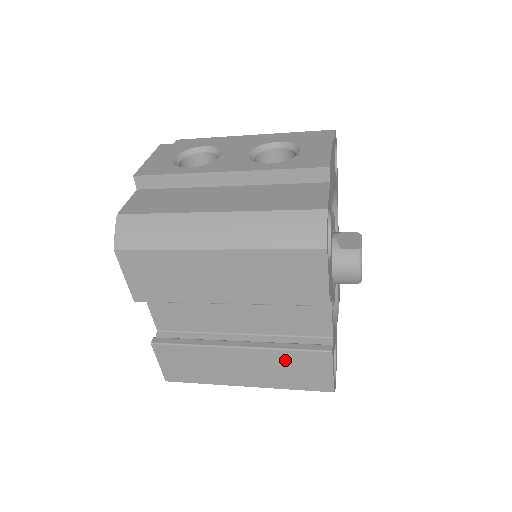
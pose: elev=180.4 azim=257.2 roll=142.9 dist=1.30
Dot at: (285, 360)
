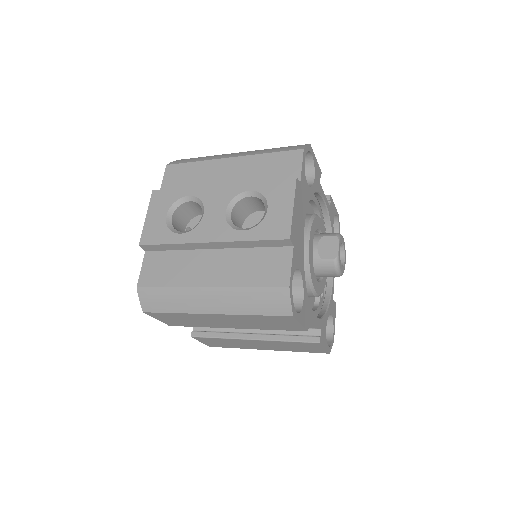
Dot at: (288, 344)
